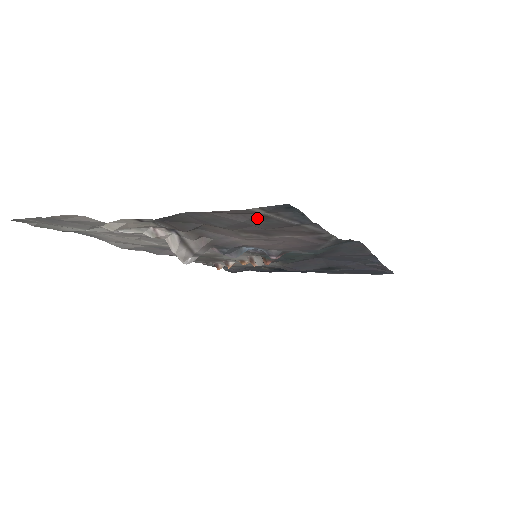
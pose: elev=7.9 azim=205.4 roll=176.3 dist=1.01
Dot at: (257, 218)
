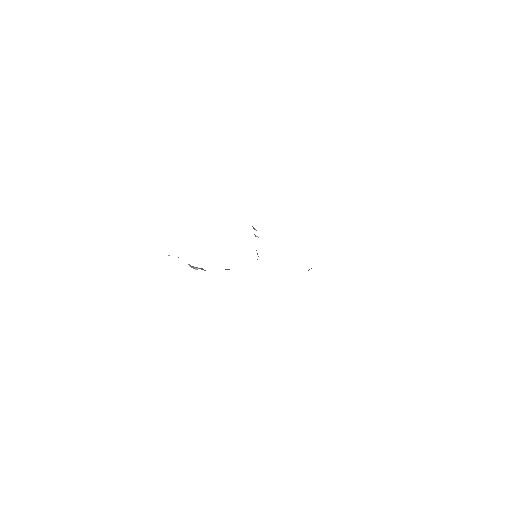
Dot at: occluded
